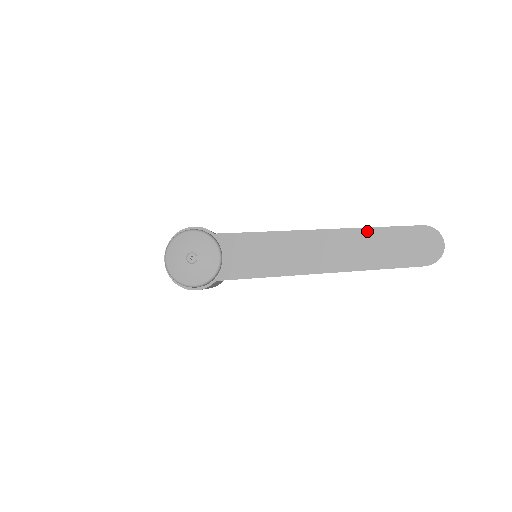
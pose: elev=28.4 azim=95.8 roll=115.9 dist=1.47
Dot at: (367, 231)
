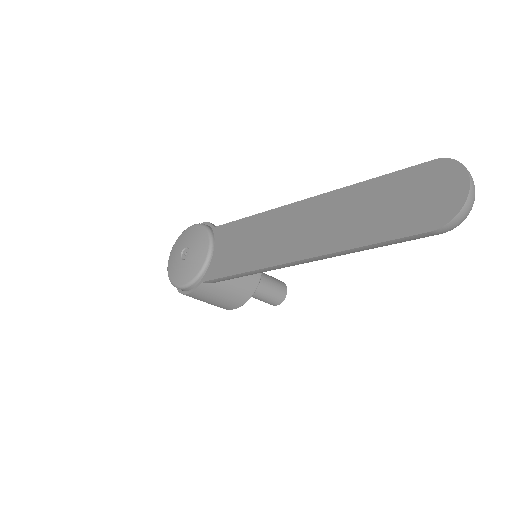
Dot at: (354, 189)
